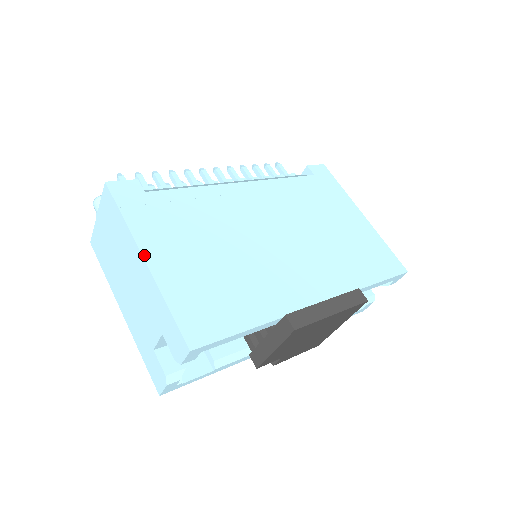
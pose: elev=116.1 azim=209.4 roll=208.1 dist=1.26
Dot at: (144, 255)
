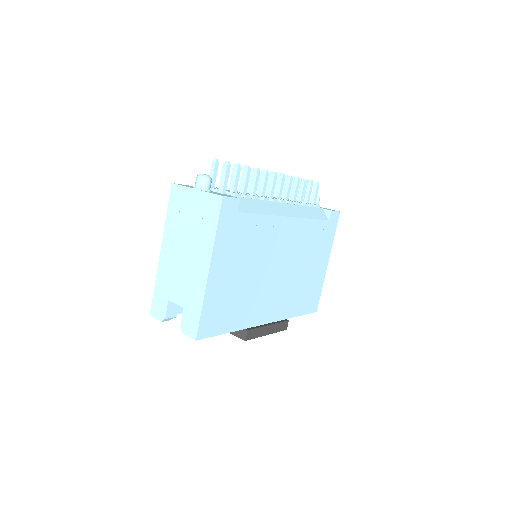
Dot at: (211, 268)
